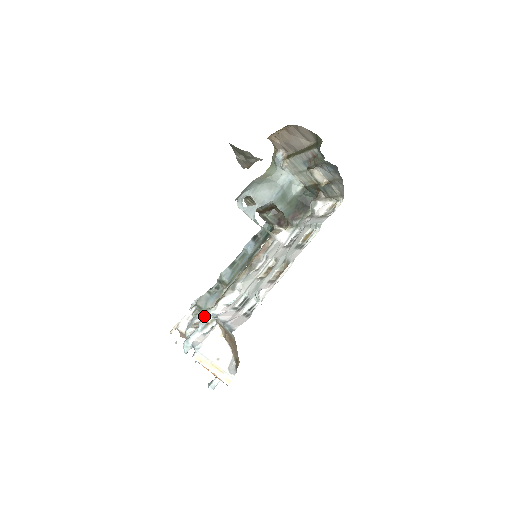
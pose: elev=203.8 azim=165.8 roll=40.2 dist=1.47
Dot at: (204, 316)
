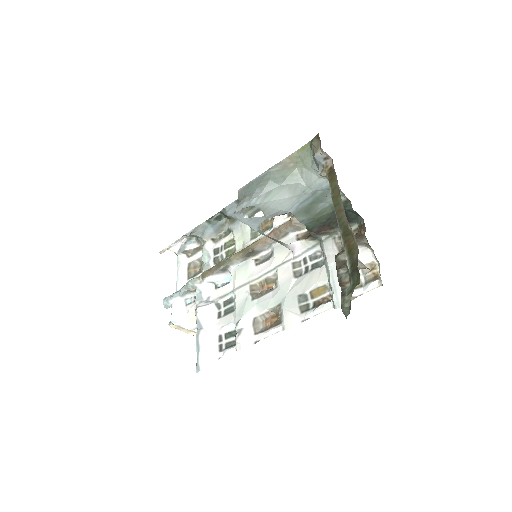
Dot at: (187, 284)
